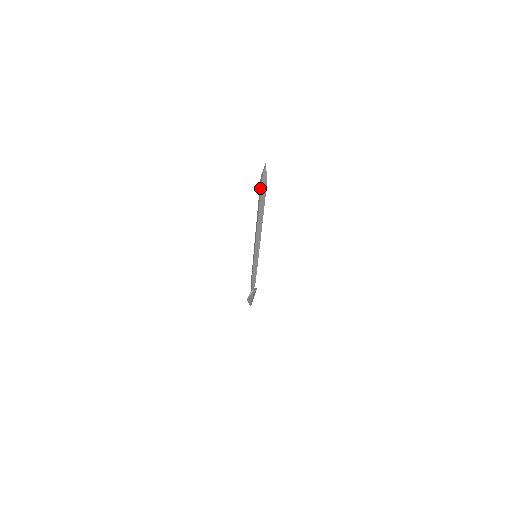
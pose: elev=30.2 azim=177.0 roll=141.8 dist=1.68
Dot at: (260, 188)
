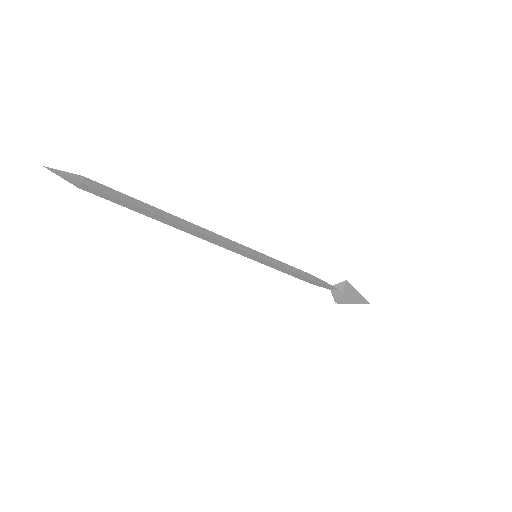
Dot at: (96, 194)
